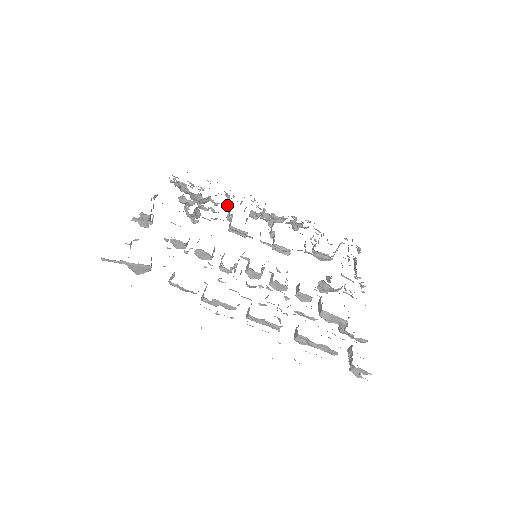
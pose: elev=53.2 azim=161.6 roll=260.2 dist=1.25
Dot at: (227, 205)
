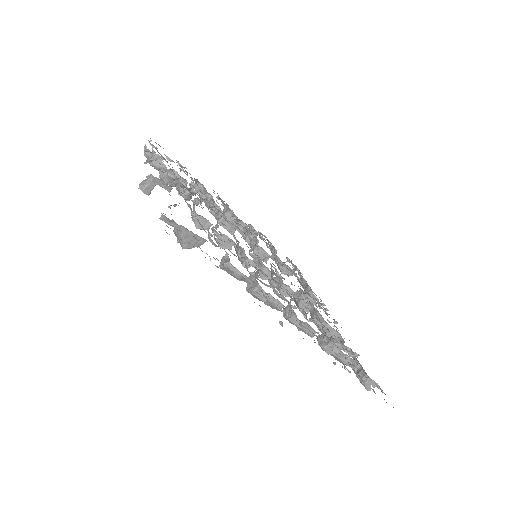
Dot at: (206, 195)
